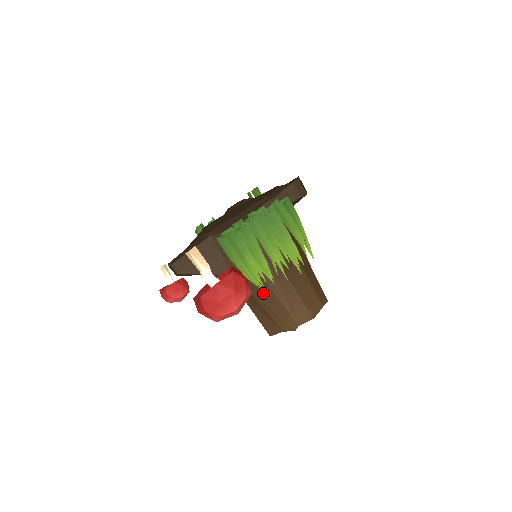
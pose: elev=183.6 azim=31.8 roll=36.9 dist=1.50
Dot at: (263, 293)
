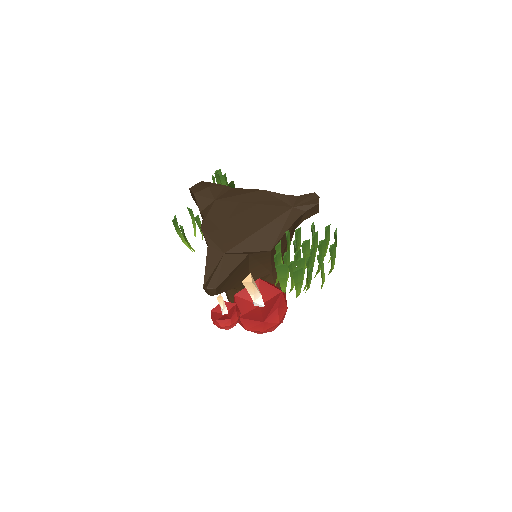
Dot at: occluded
